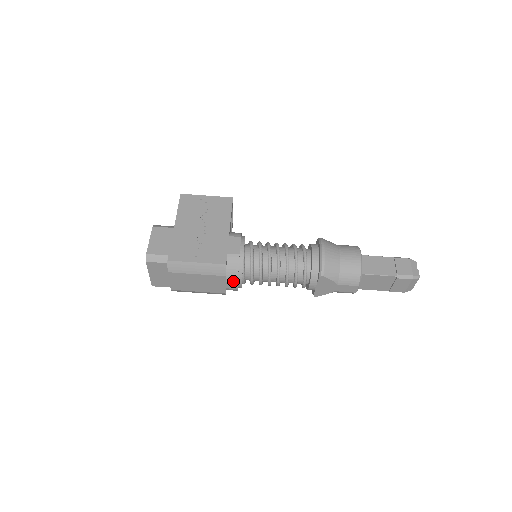
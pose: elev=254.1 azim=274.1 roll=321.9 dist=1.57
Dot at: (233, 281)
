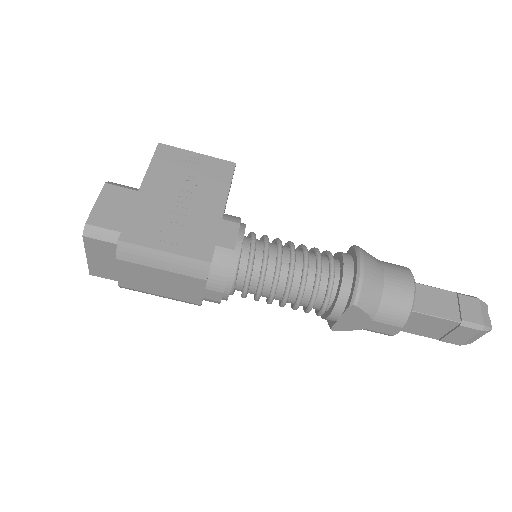
Dot at: (217, 289)
